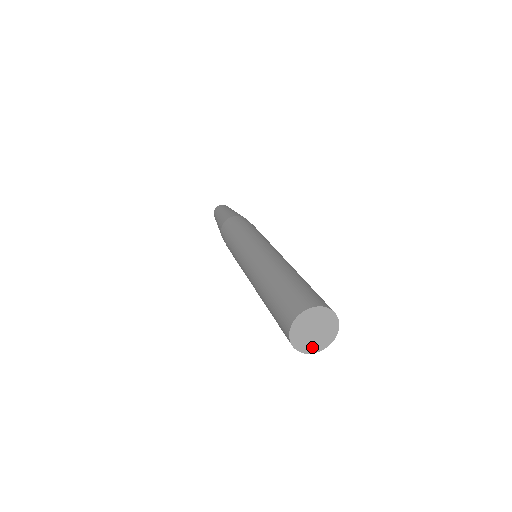
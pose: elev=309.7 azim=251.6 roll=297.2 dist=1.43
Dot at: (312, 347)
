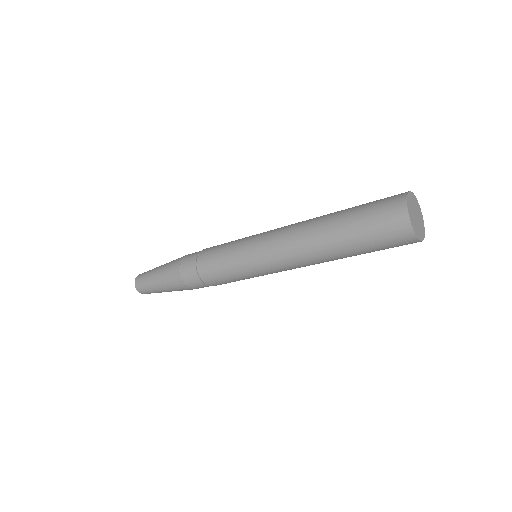
Dot at: (420, 234)
